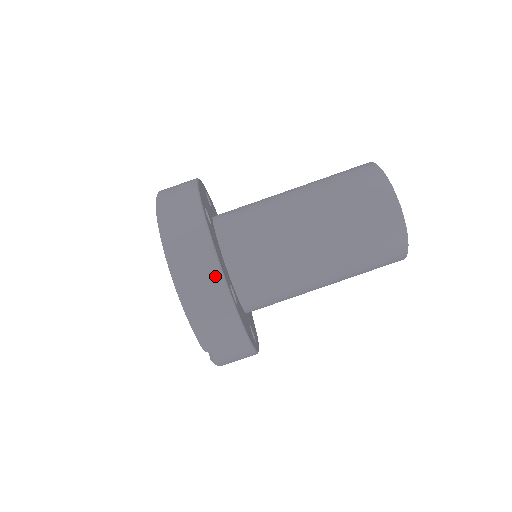
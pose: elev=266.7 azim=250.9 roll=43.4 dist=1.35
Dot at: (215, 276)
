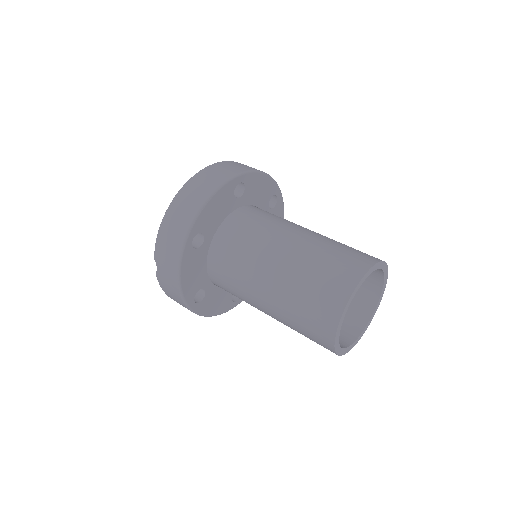
Dot at: (193, 212)
